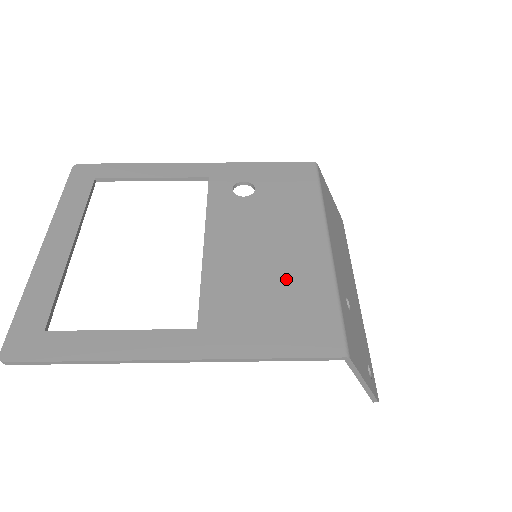
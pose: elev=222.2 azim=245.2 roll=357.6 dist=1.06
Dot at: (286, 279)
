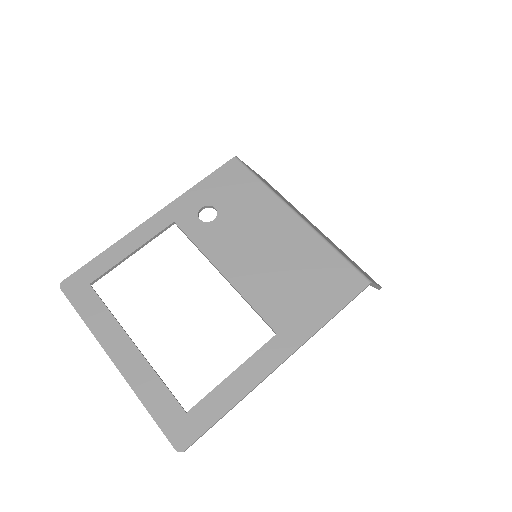
Dot at: (296, 260)
